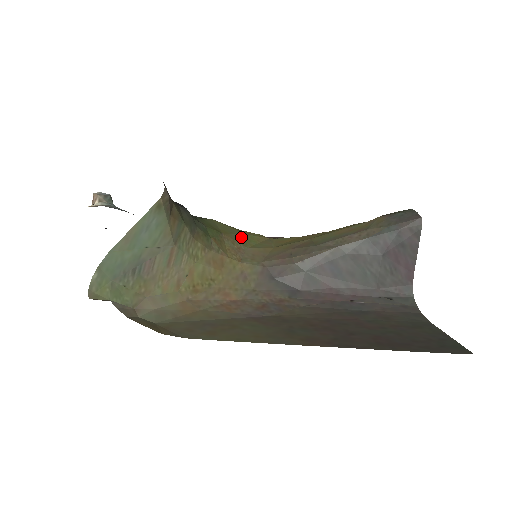
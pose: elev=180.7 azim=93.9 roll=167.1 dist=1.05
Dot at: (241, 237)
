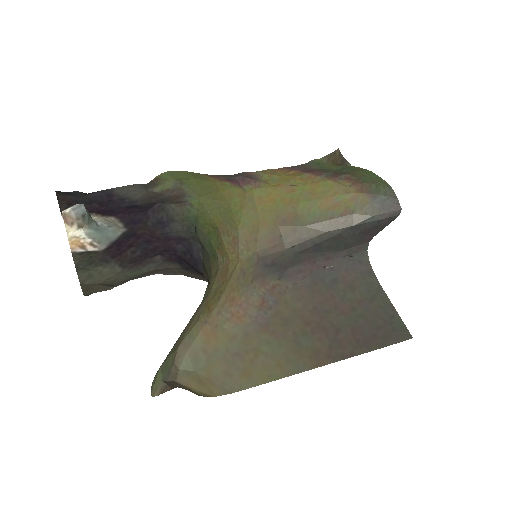
Dot at: (229, 214)
